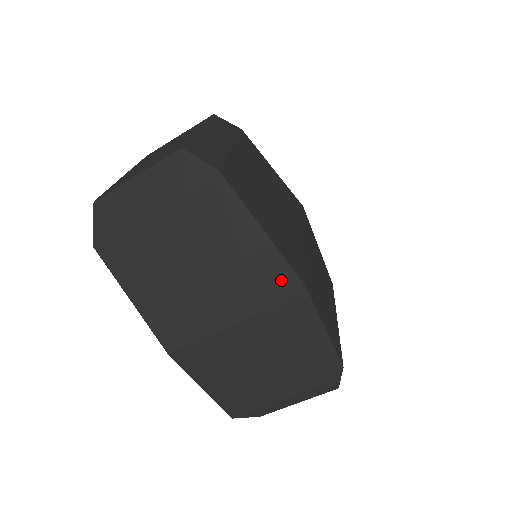
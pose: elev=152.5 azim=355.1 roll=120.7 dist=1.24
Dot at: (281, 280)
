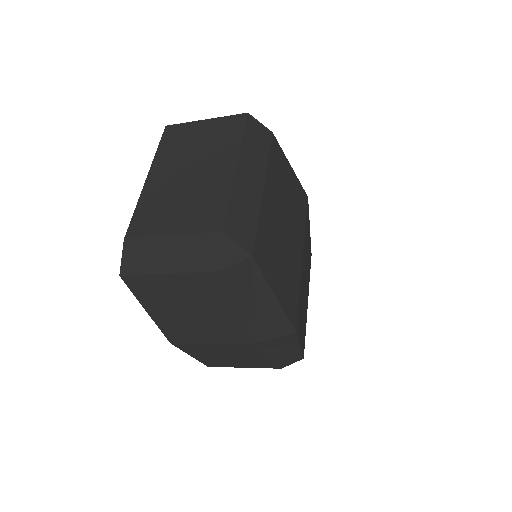
Dot at: (279, 327)
